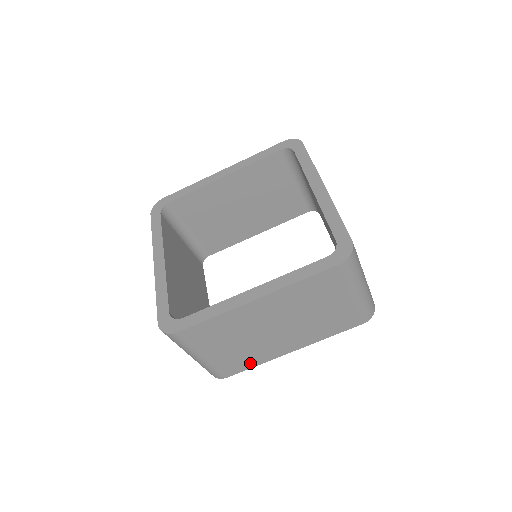
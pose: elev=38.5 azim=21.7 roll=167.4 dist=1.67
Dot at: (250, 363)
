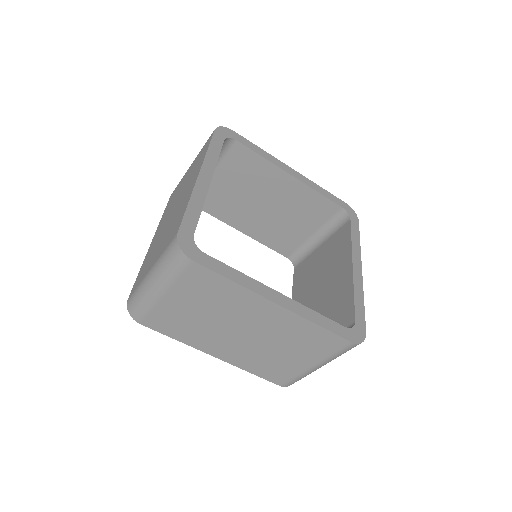
Dot at: (176, 333)
